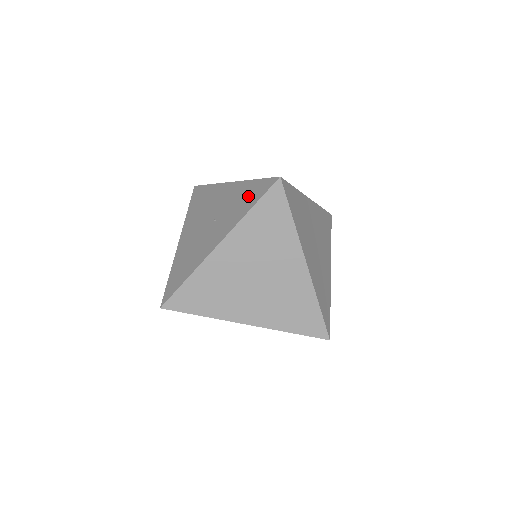
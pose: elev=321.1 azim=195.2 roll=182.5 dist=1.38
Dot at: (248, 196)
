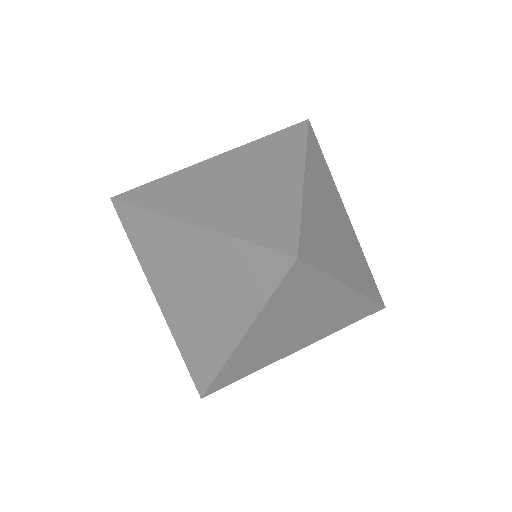
Dot at: (247, 272)
